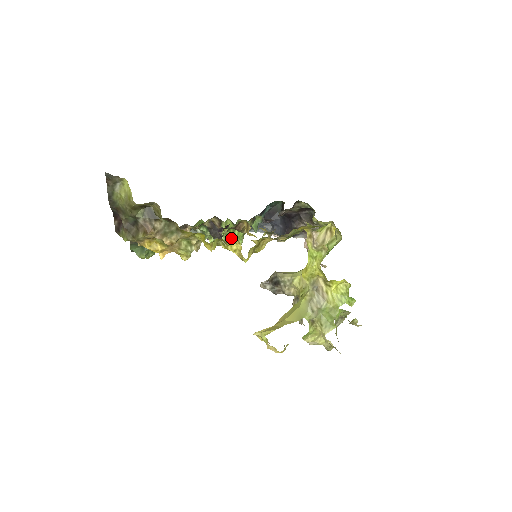
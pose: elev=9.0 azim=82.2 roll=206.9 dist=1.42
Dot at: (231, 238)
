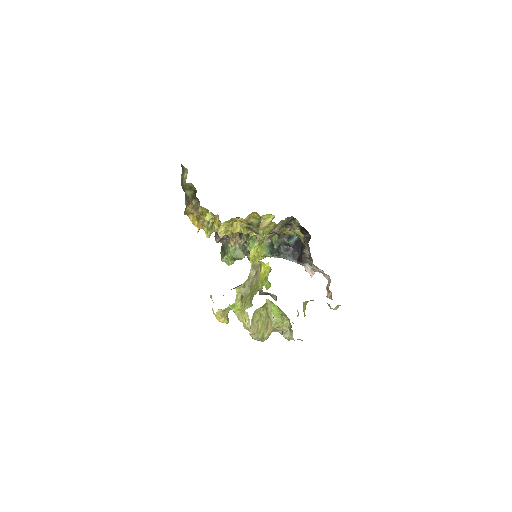
Dot at: occluded
